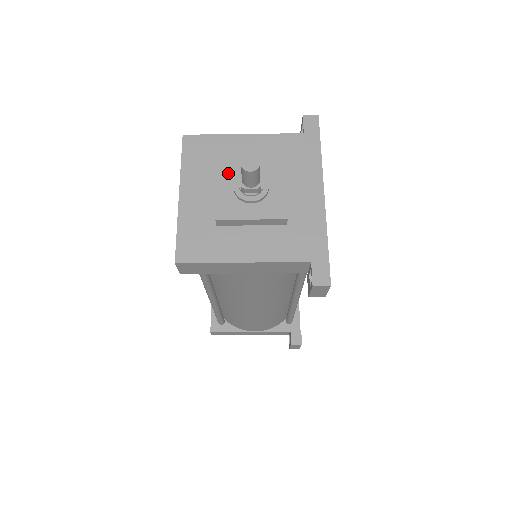
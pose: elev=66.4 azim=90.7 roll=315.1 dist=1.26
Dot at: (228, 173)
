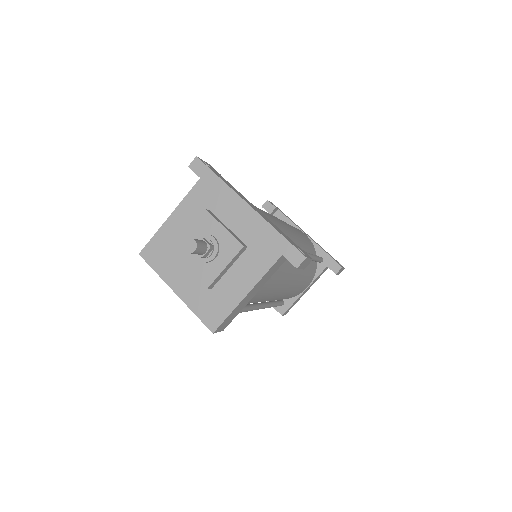
Dot at: (185, 253)
